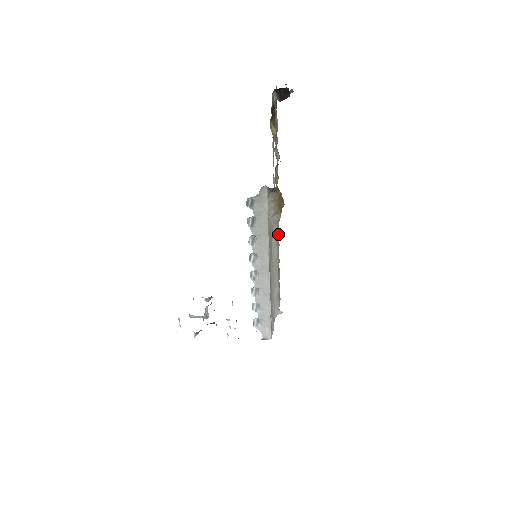
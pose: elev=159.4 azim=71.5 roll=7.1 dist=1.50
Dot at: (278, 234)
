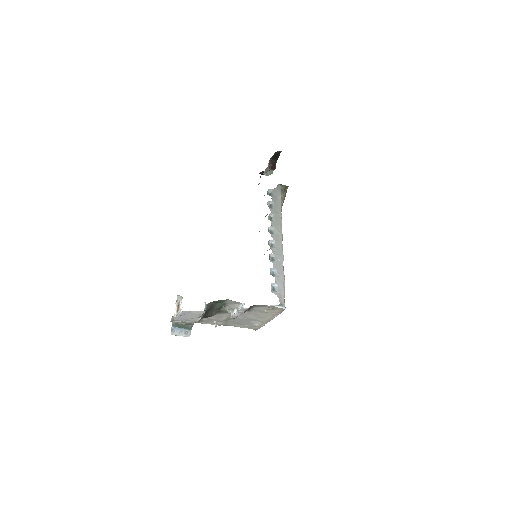
Dot at: (267, 250)
